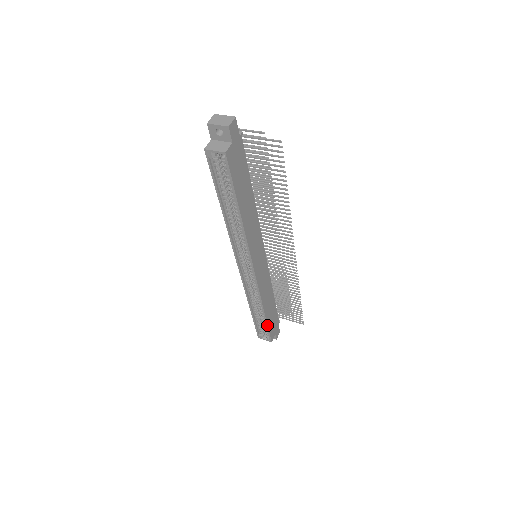
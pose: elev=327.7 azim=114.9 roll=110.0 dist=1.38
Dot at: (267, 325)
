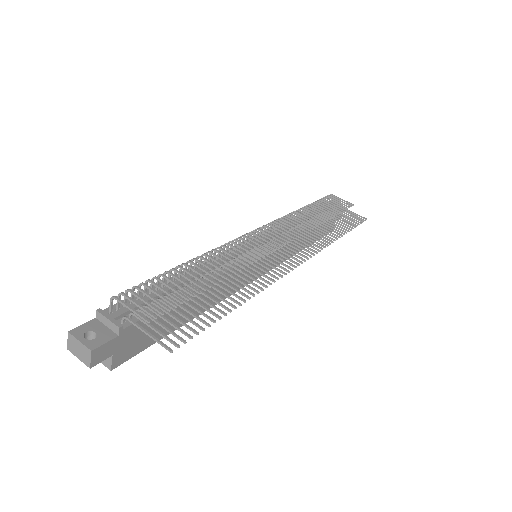
Dot at: occluded
